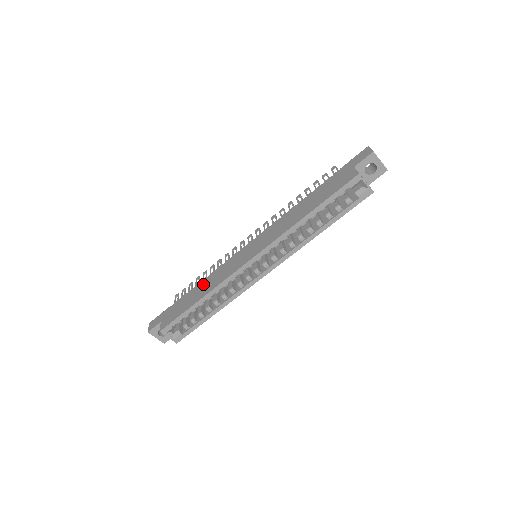
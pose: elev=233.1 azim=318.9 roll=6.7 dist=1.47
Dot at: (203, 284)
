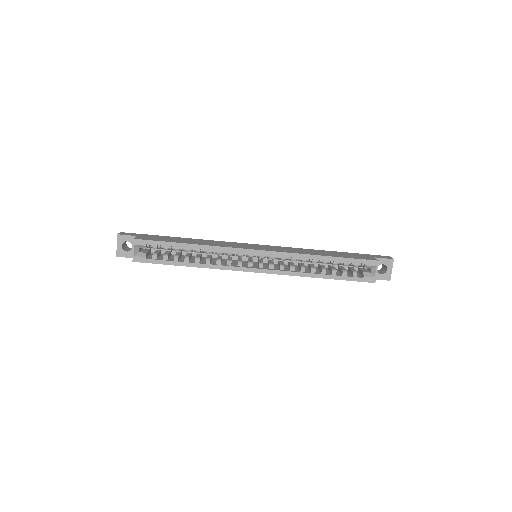
Dot at: (198, 240)
